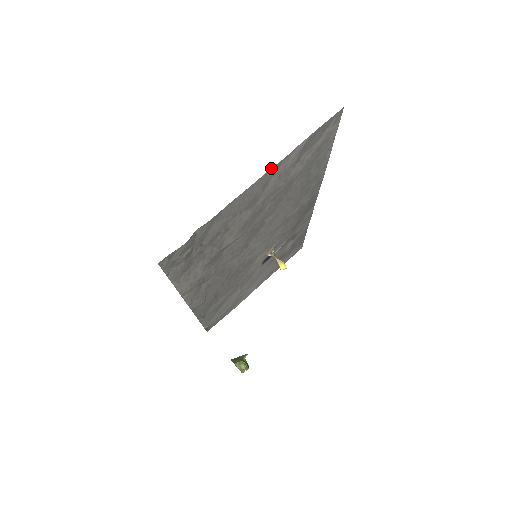
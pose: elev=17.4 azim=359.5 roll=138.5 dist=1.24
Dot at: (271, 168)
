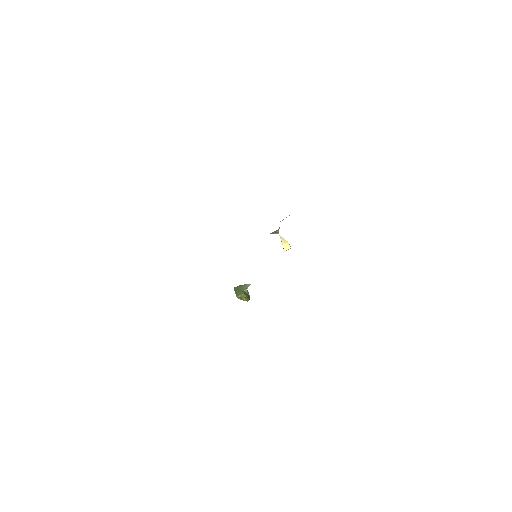
Dot at: occluded
